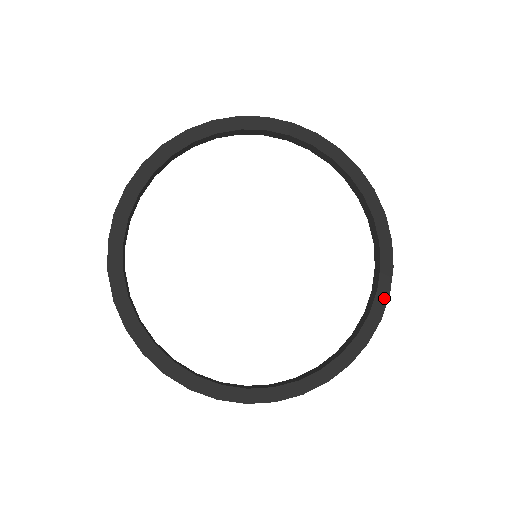
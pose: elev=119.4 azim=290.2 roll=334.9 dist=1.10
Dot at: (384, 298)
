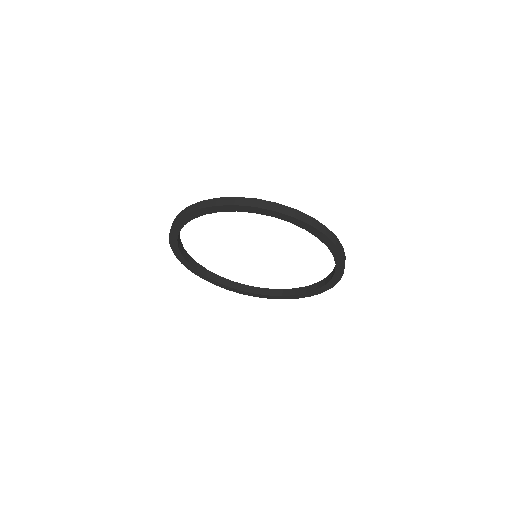
Dot at: (307, 296)
